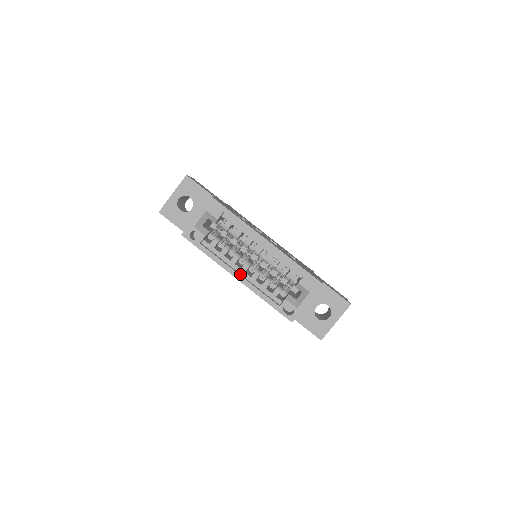
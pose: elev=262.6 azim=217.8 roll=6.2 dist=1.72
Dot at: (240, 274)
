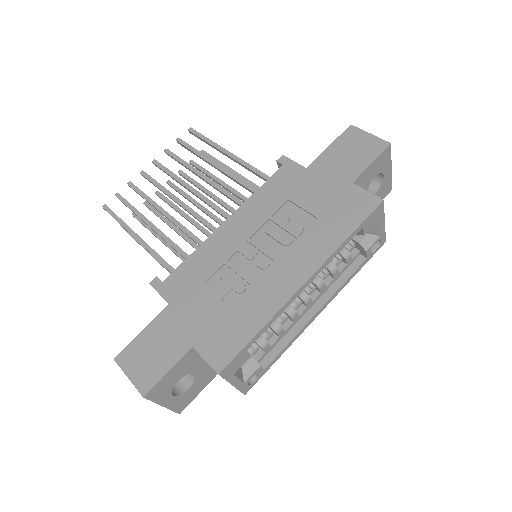
Dot at: (312, 308)
